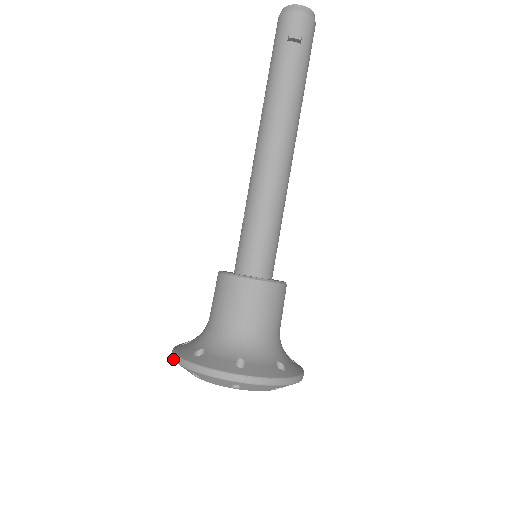
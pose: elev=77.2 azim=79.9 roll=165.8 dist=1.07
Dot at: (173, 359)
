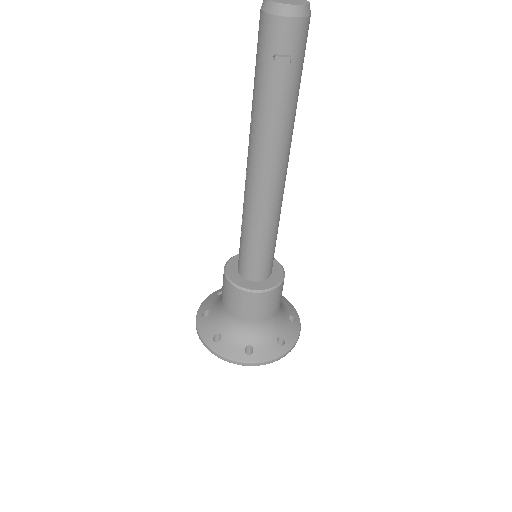
Dot at: (198, 335)
